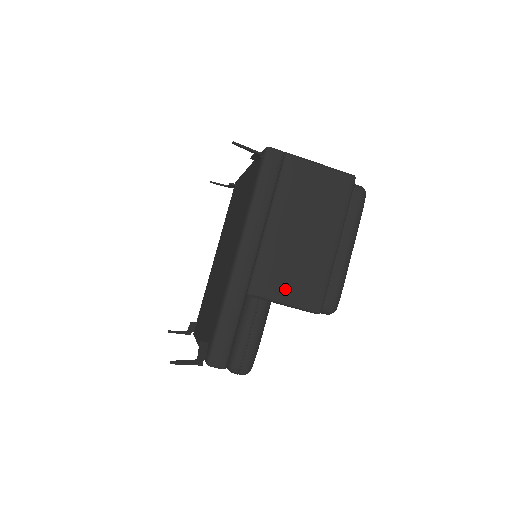
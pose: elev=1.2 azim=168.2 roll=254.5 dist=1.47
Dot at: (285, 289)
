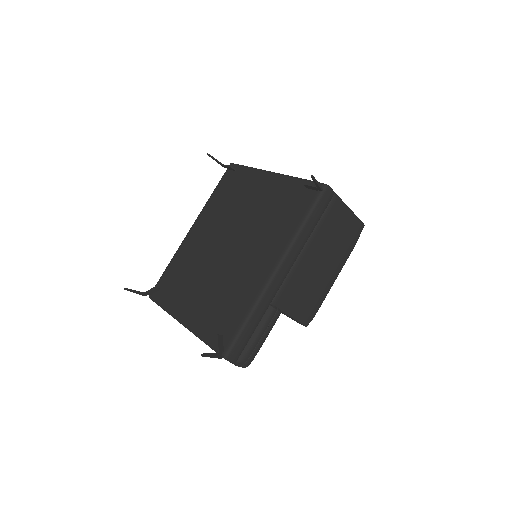
Dot at: (295, 305)
